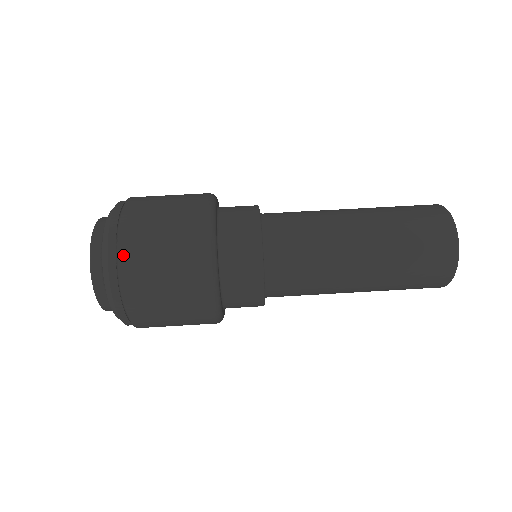
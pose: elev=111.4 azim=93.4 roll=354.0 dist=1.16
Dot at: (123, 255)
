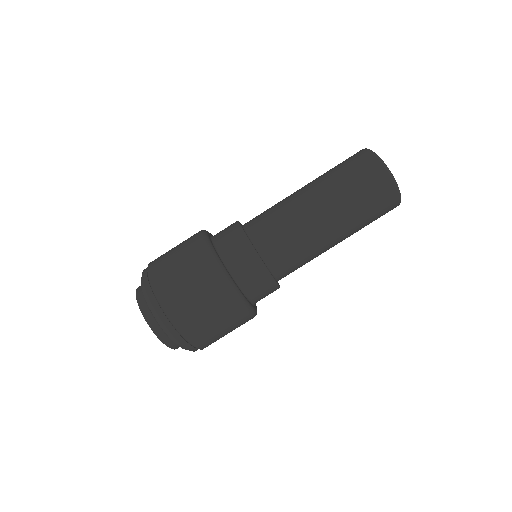
Dot at: (170, 313)
